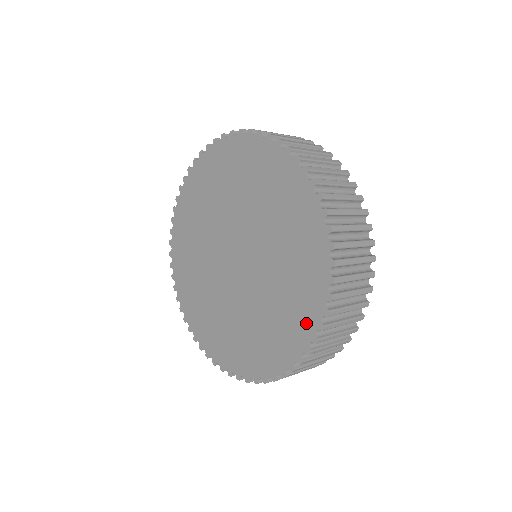
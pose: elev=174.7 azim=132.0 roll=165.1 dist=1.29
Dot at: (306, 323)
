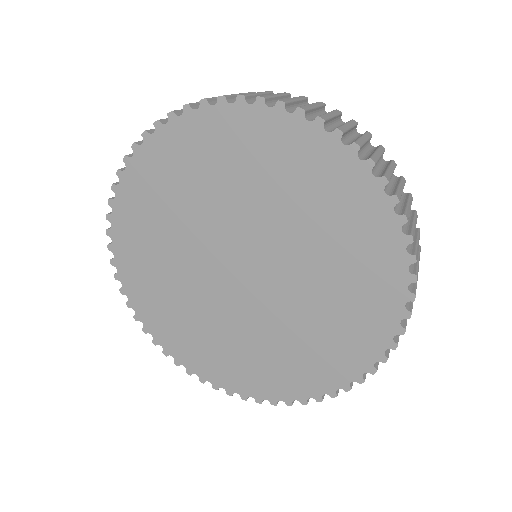
Dot at: (263, 387)
